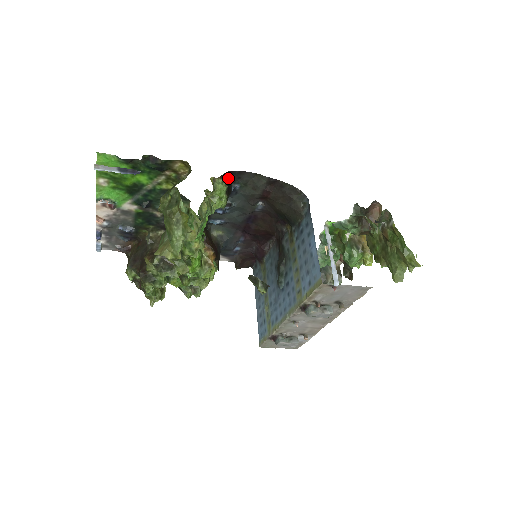
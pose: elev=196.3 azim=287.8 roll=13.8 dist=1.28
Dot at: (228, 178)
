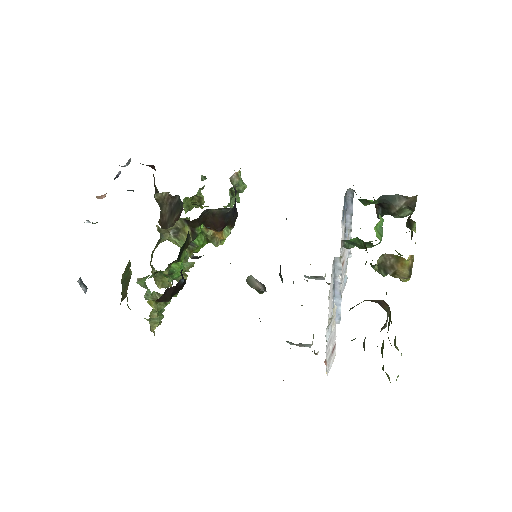
Dot at: occluded
